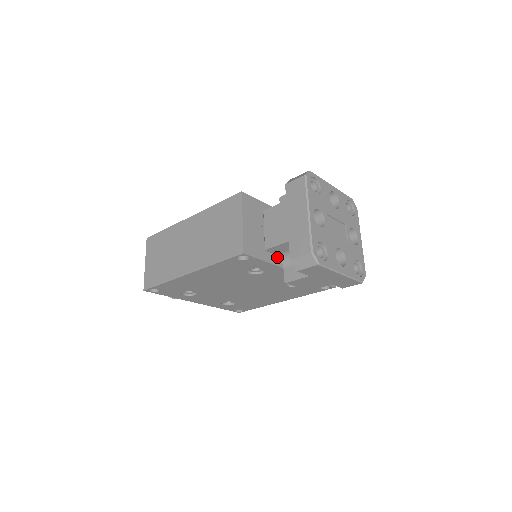
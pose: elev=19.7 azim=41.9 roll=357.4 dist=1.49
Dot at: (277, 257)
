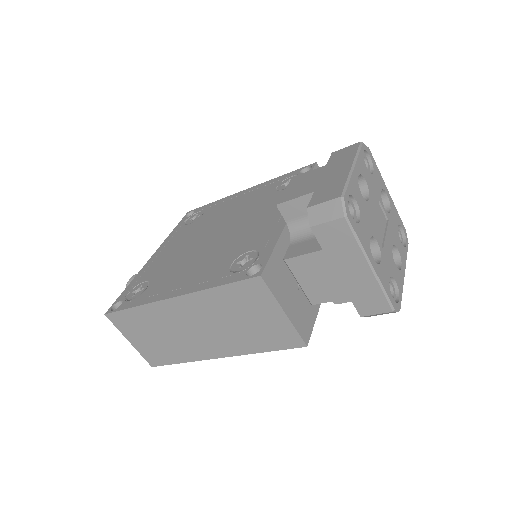
Dot at: occluded
